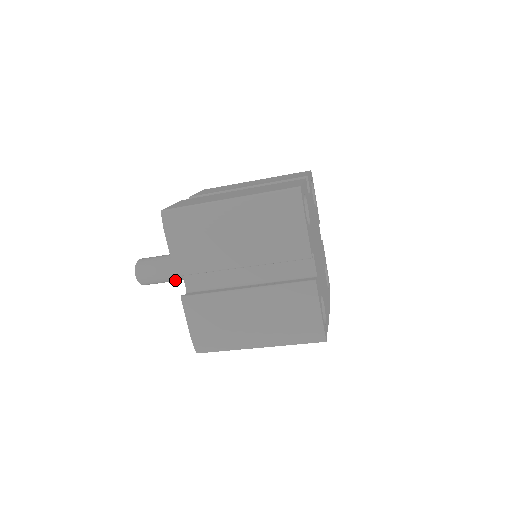
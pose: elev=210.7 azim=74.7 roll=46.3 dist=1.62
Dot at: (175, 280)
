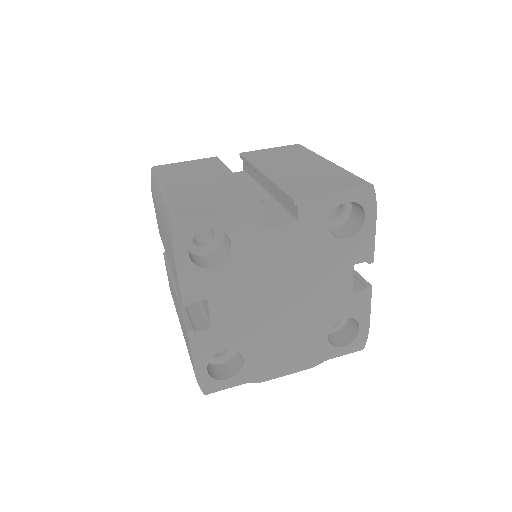
Dot at: occluded
